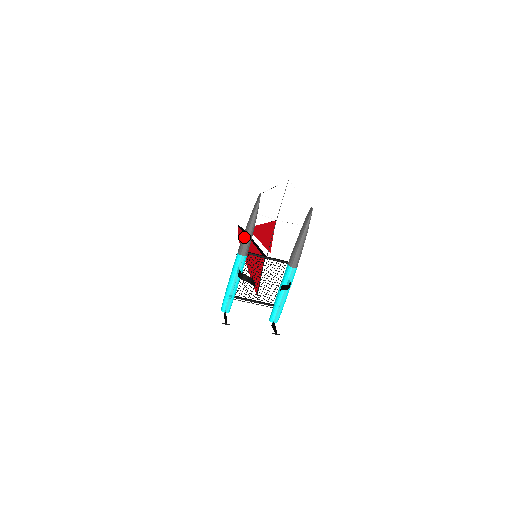
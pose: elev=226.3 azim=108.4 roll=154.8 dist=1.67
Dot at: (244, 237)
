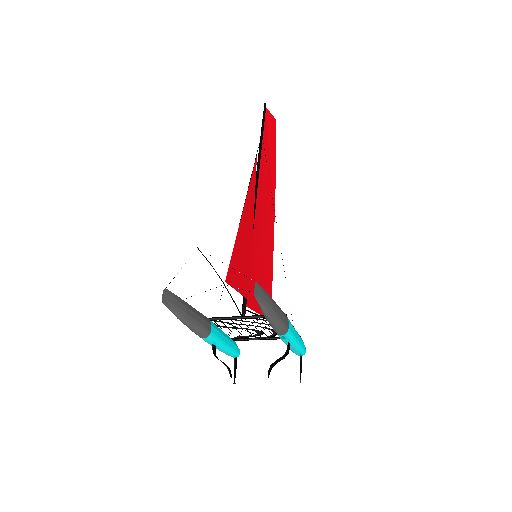
Dot at: (188, 327)
